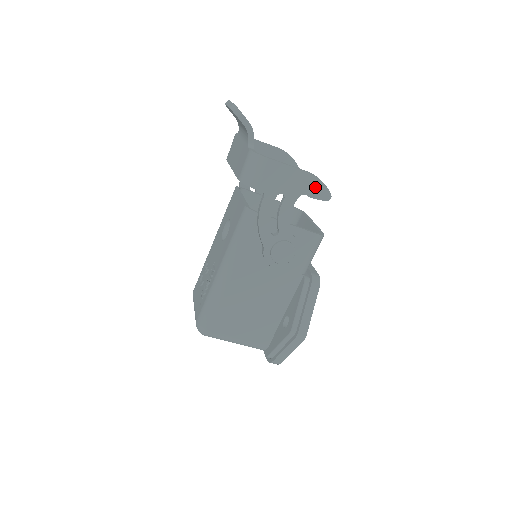
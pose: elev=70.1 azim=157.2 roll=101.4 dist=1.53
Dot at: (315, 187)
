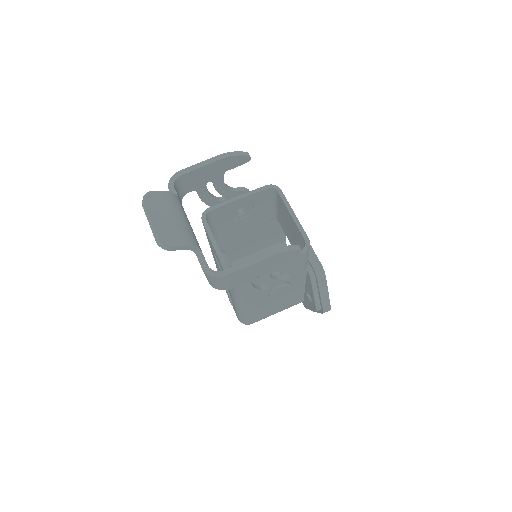
Dot at: (282, 257)
